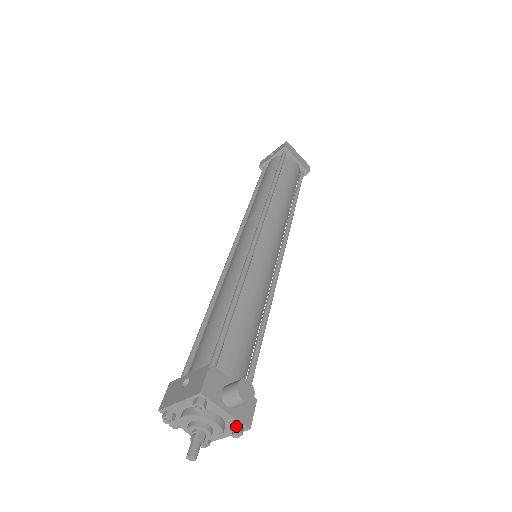
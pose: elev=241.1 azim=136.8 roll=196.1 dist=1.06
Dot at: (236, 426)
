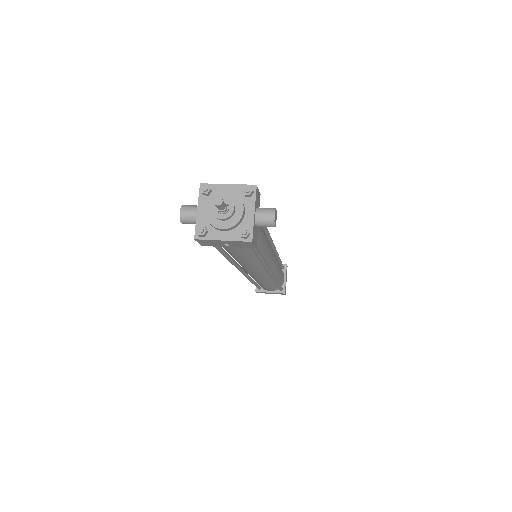
Dot at: (248, 229)
